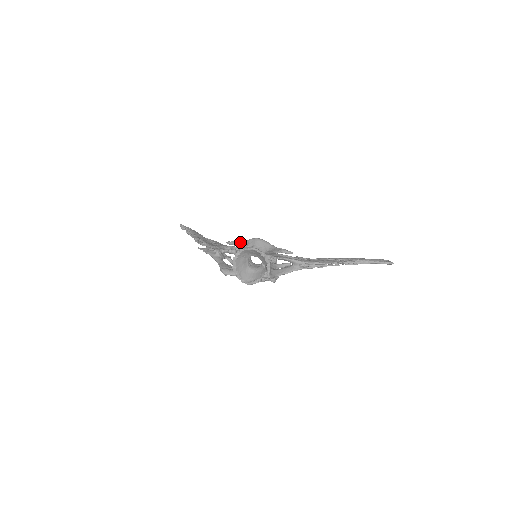
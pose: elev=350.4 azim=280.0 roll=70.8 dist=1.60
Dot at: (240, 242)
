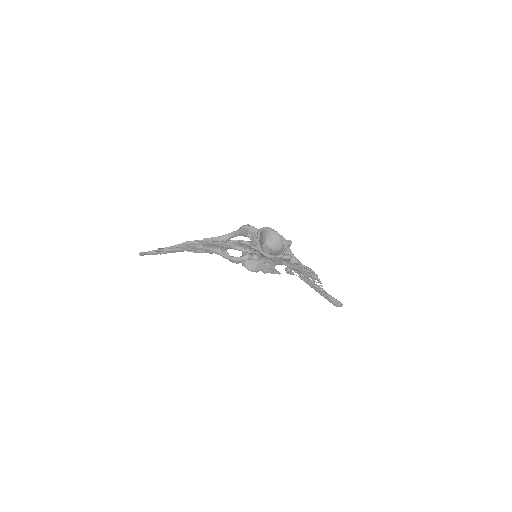
Dot at: occluded
